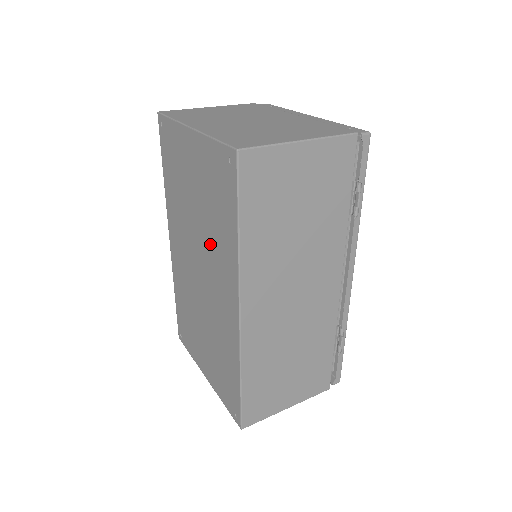
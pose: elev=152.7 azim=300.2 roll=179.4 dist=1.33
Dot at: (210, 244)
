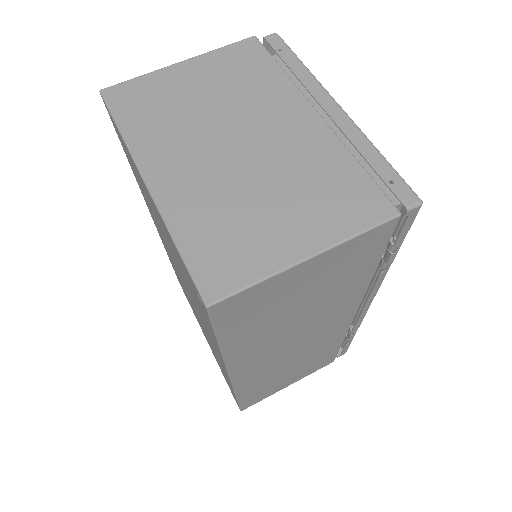
Dot at: (192, 297)
